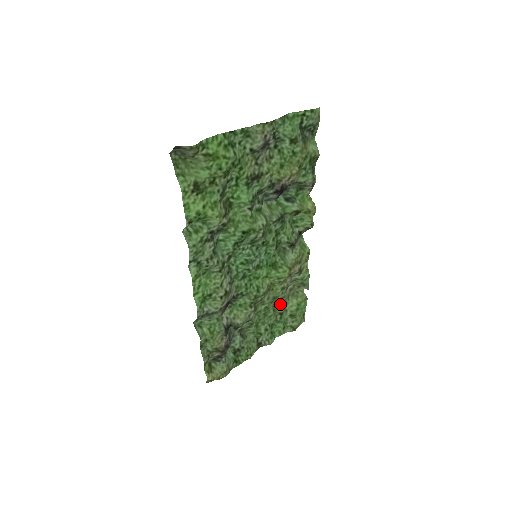
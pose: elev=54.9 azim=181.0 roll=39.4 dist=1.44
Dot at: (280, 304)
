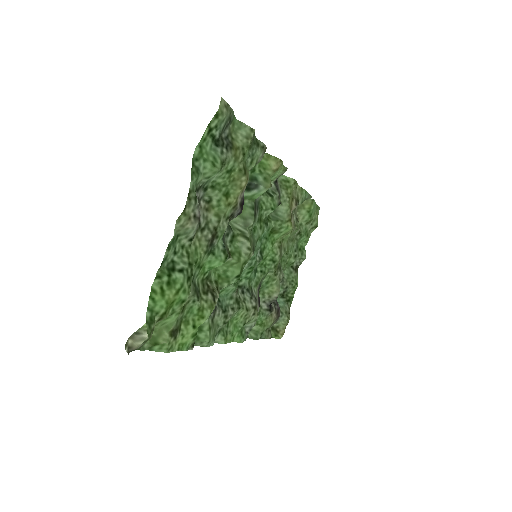
Dot at: (294, 233)
